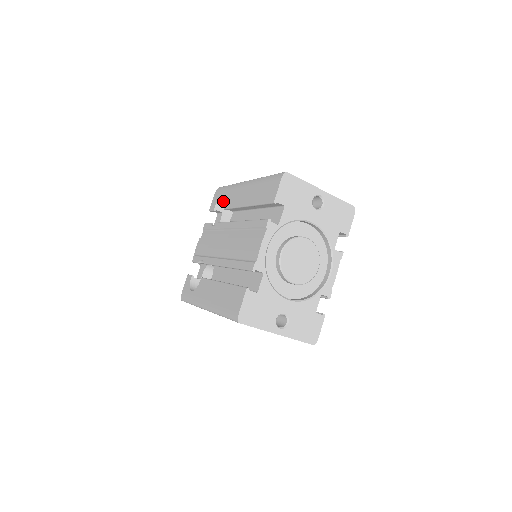
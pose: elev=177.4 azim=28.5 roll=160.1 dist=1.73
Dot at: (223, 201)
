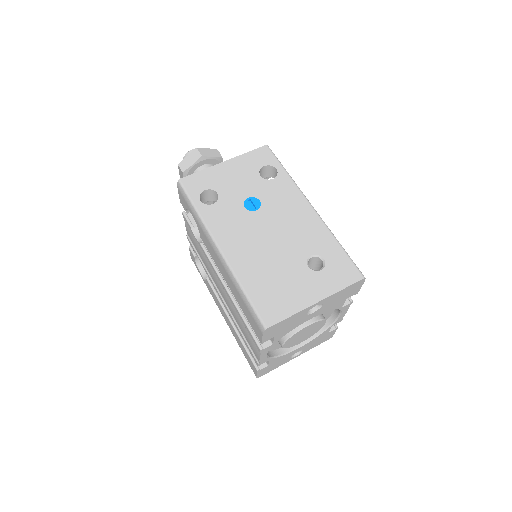
Dot at: occluded
